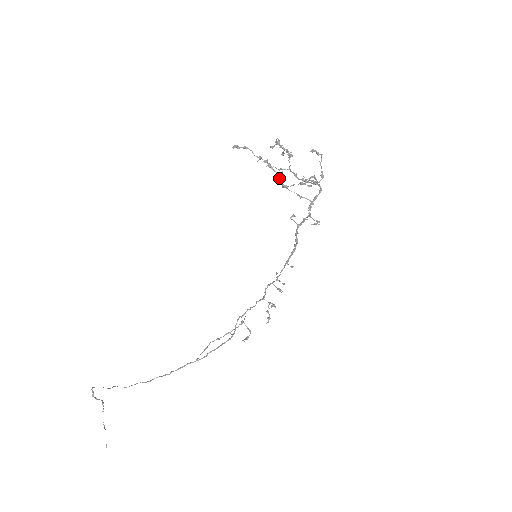
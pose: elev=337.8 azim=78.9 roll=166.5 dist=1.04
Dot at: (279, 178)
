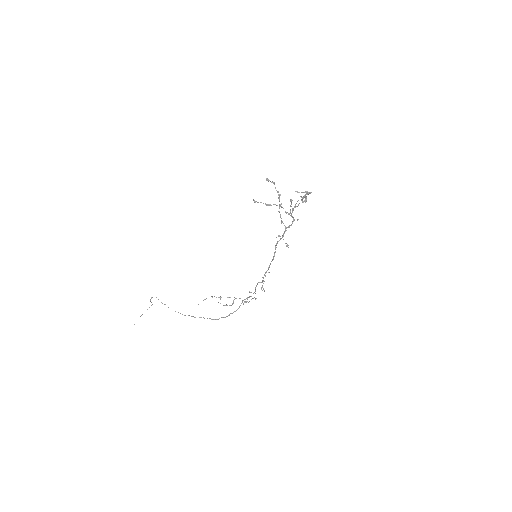
Dot at: occluded
